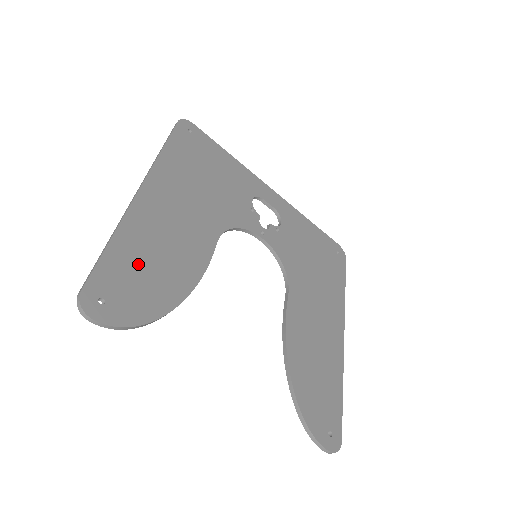
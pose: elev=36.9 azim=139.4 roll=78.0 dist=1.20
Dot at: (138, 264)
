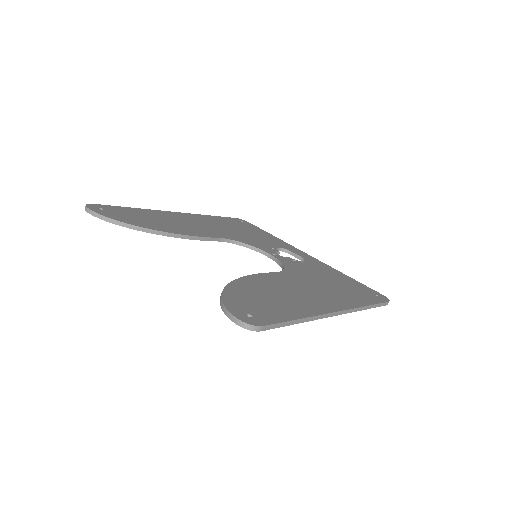
Dot at: (141, 216)
